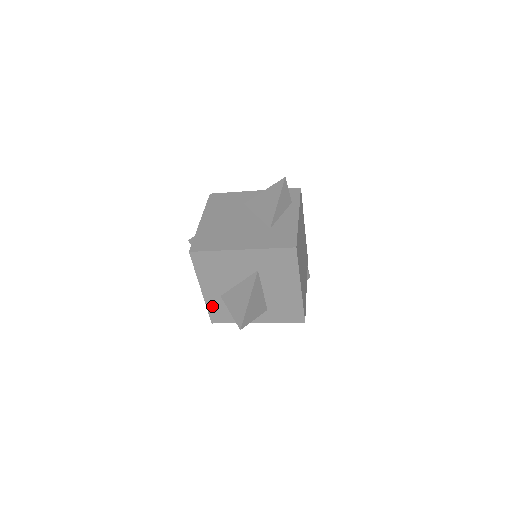
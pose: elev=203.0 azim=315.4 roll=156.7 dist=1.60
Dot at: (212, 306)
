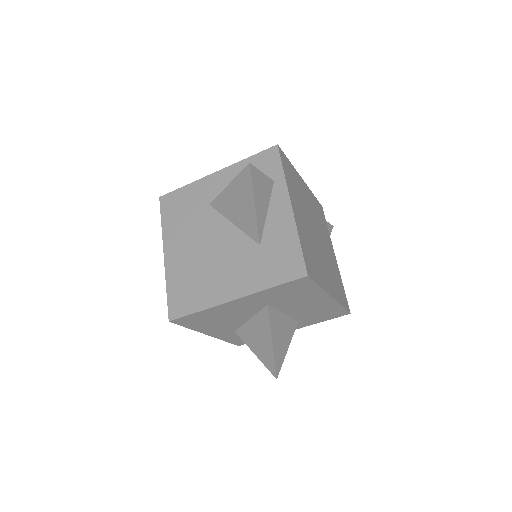
Dot at: (230, 338)
